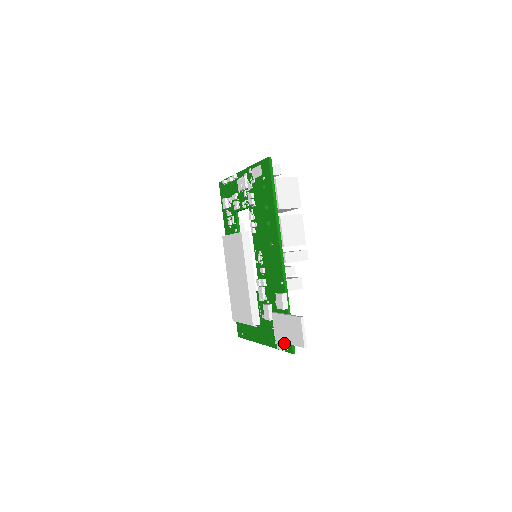
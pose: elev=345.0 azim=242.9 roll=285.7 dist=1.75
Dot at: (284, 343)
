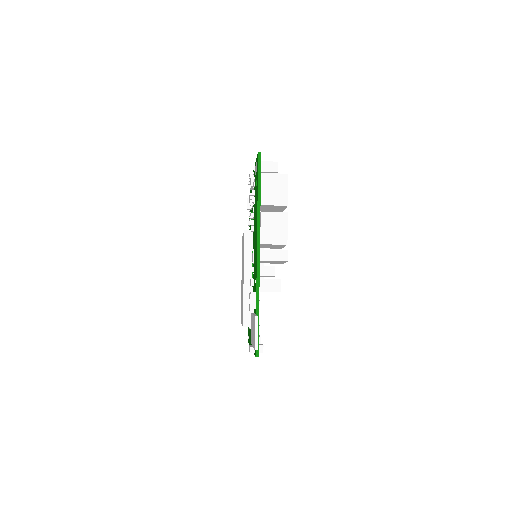
Dot at: occluded
